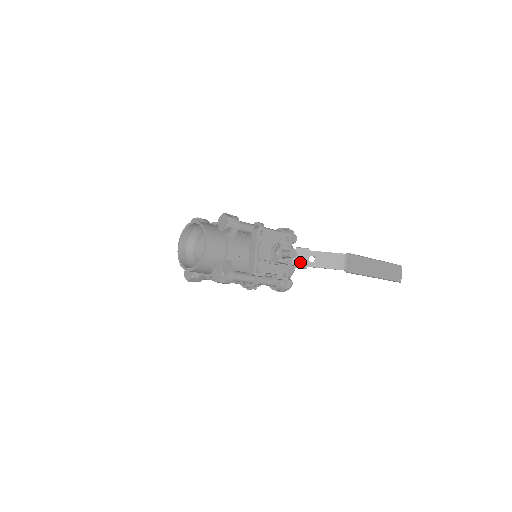
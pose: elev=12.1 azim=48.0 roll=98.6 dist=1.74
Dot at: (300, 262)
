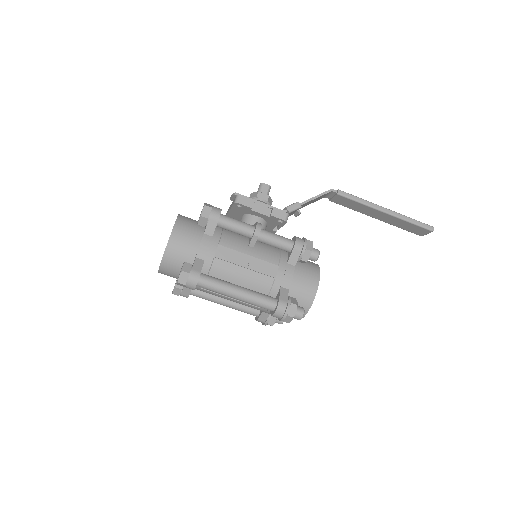
Dot at: occluded
